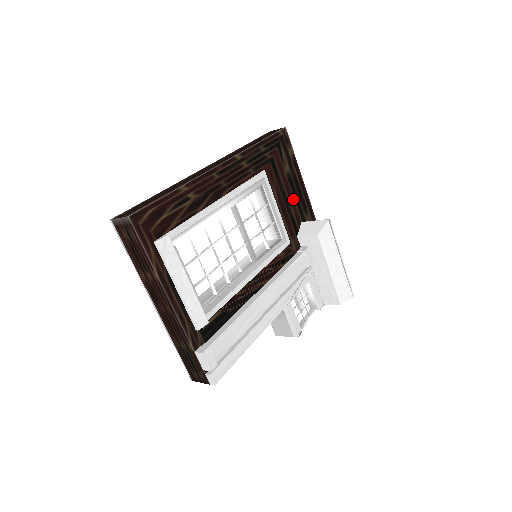
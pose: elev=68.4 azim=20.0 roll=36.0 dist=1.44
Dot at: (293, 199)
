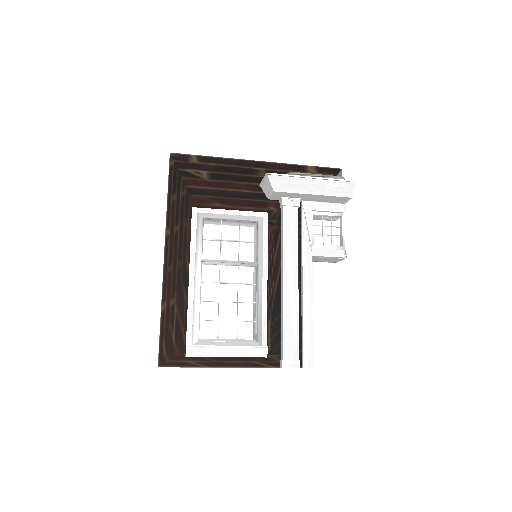
Dot at: (234, 183)
